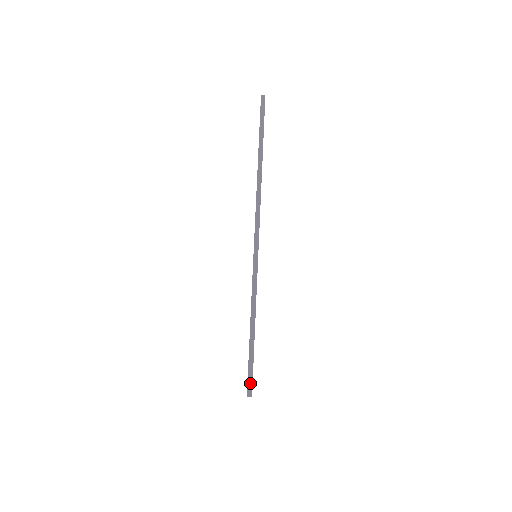
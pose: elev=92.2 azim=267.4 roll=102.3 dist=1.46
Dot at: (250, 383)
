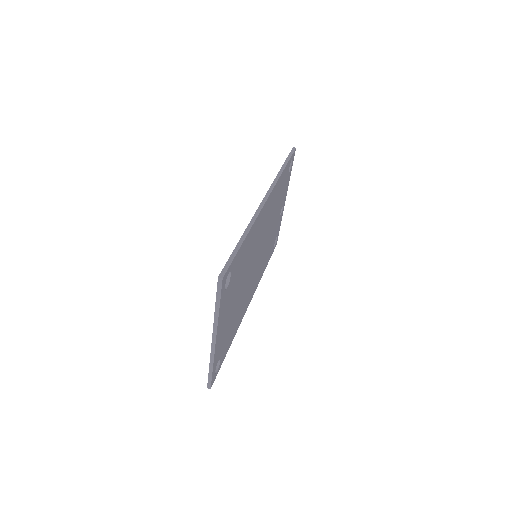
Dot at: (225, 270)
